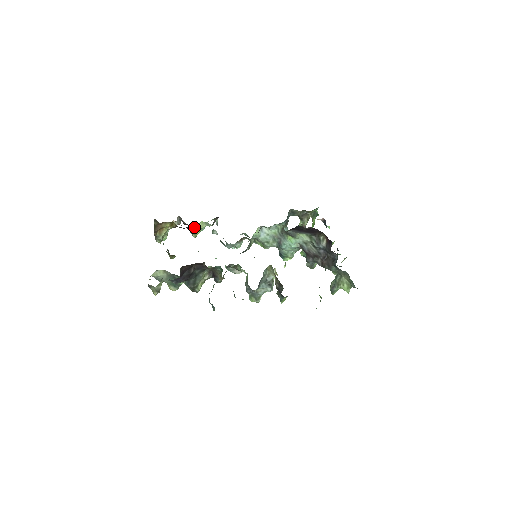
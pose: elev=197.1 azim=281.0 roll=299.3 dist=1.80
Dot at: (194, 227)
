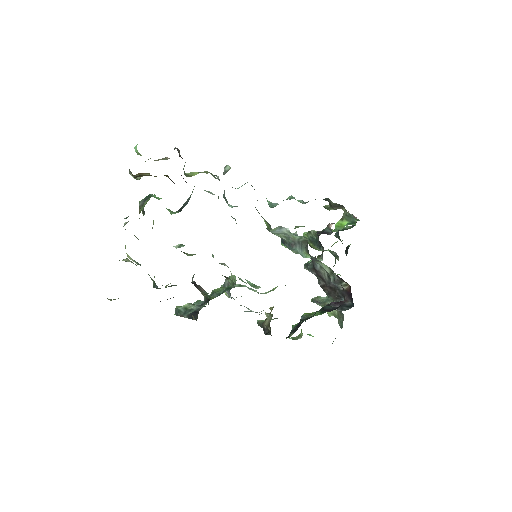
Dot at: occluded
